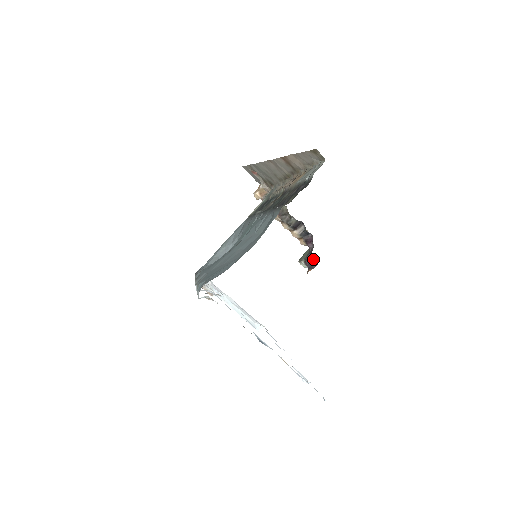
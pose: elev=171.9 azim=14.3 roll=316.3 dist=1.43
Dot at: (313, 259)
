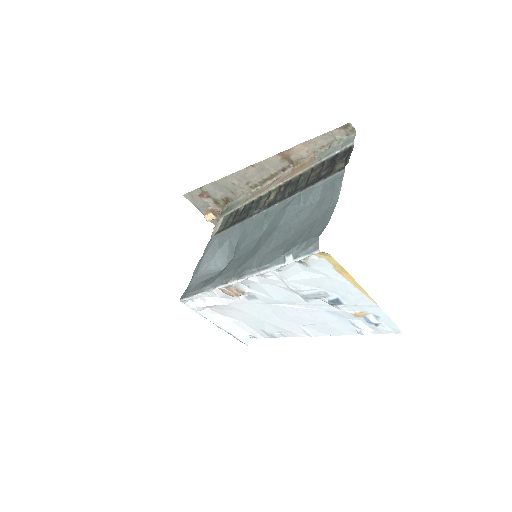
Dot at: occluded
